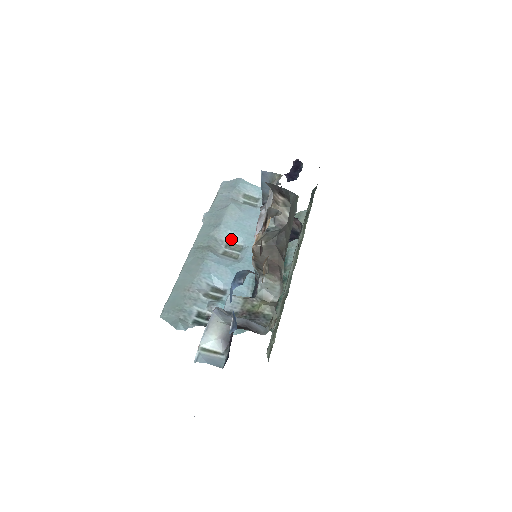
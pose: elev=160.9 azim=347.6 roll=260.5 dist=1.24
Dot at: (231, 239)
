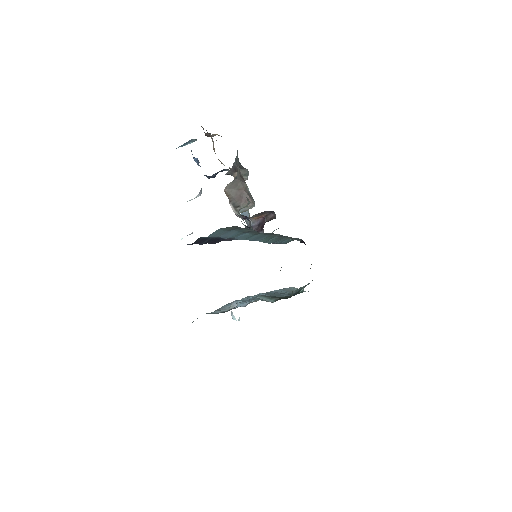
Dot at: (252, 301)
